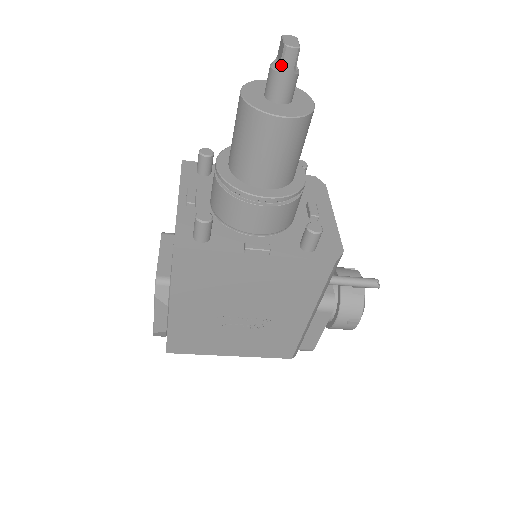
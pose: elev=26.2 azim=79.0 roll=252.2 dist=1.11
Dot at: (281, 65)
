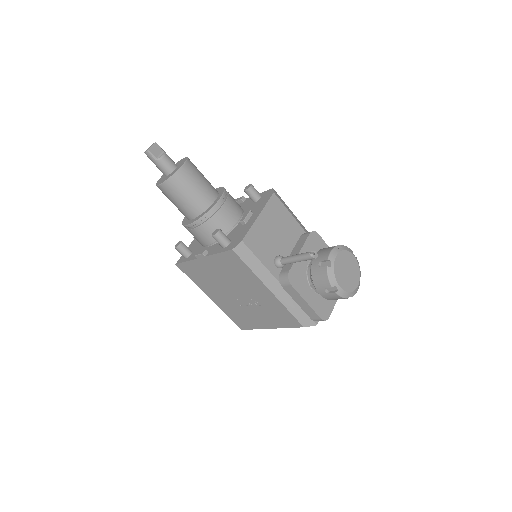
Dot at: occluded
